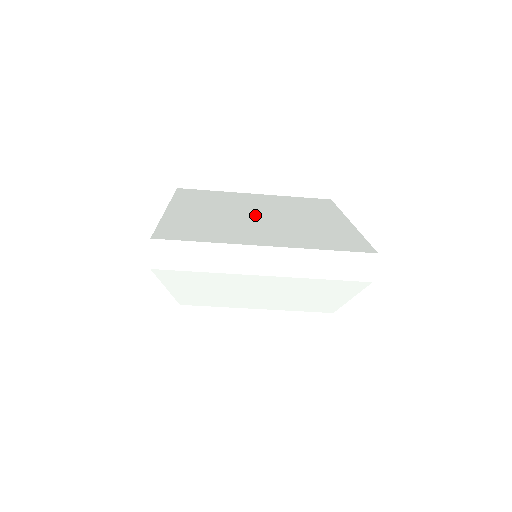
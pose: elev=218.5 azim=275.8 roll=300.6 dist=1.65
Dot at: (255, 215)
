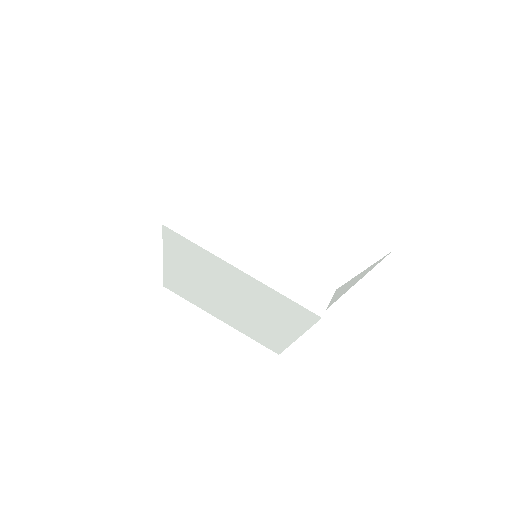
Dot at: occluded
